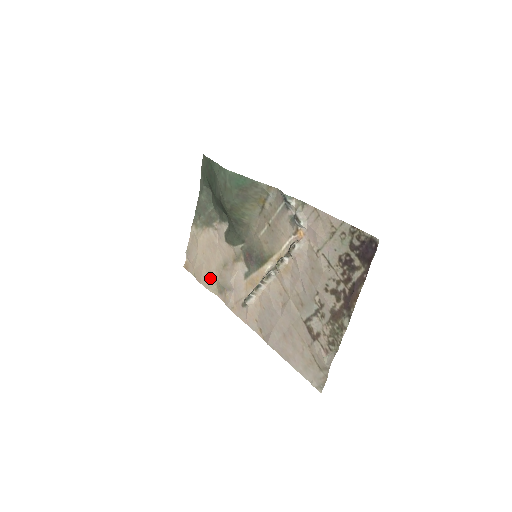
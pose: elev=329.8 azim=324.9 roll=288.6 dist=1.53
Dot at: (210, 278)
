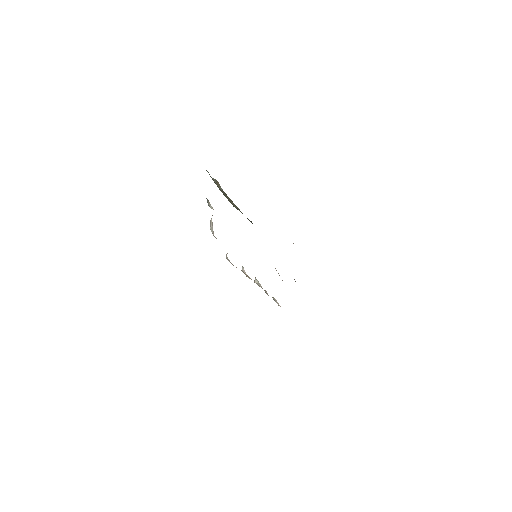
Dot at: occluded
